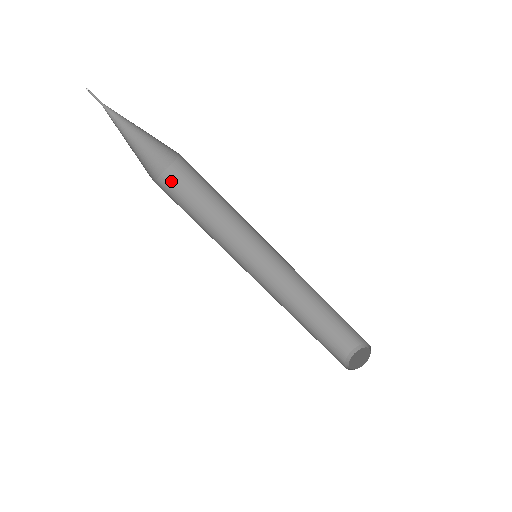
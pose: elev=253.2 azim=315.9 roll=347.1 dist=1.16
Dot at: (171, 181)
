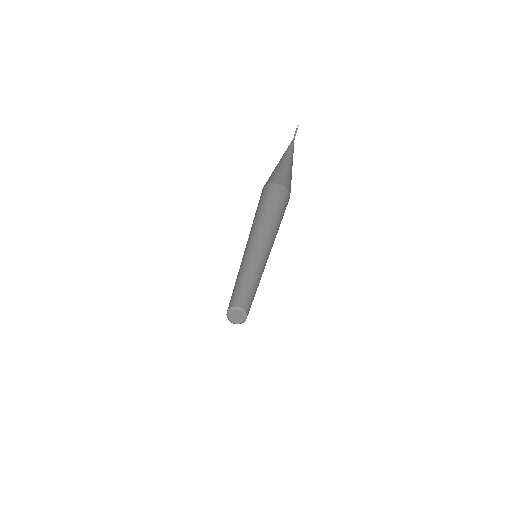
Dot at: (278, 191)
